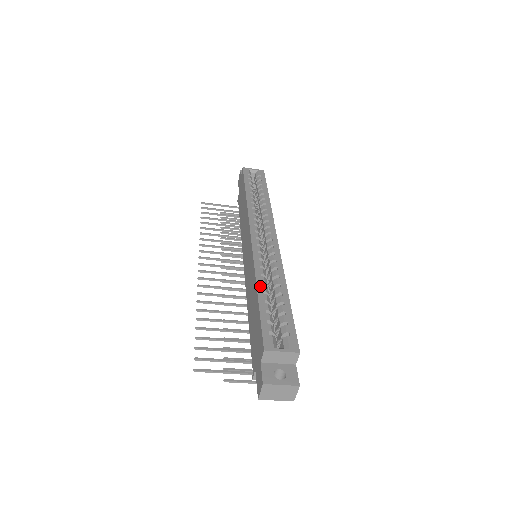
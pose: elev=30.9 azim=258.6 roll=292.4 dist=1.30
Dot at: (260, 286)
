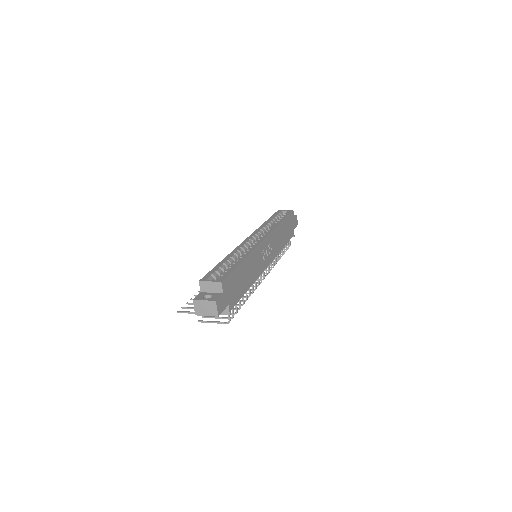
Dot at: (226, 258)
